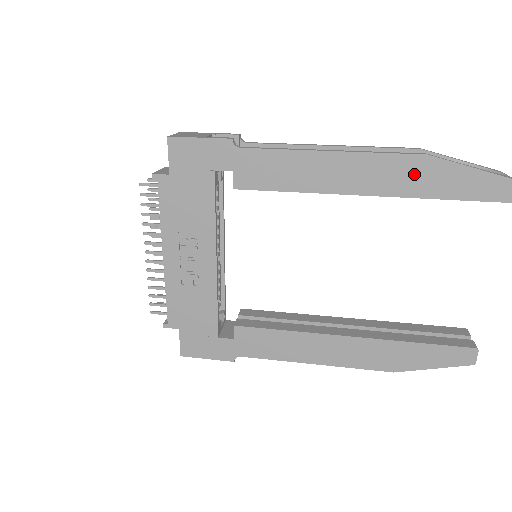
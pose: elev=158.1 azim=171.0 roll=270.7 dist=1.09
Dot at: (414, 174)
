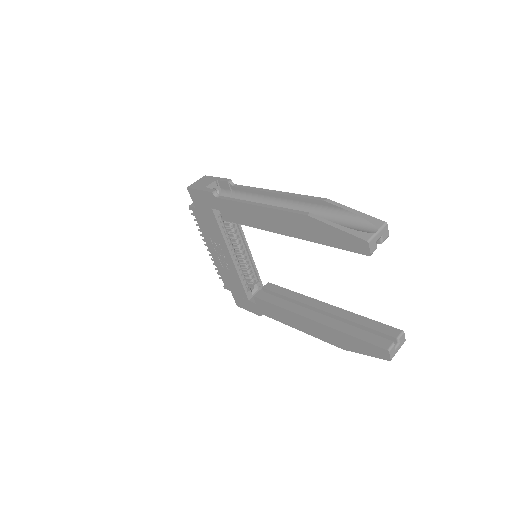
Dot at: (305, 226)
